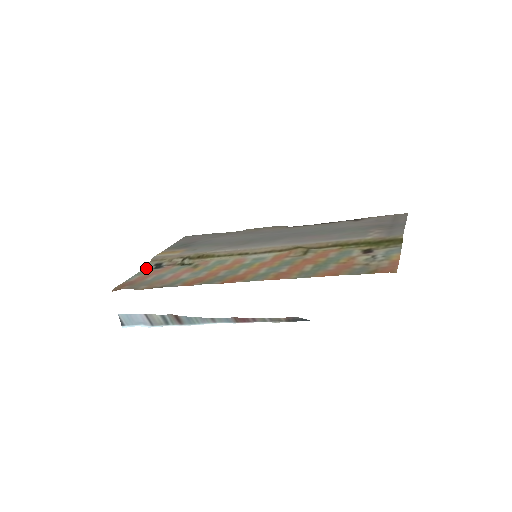
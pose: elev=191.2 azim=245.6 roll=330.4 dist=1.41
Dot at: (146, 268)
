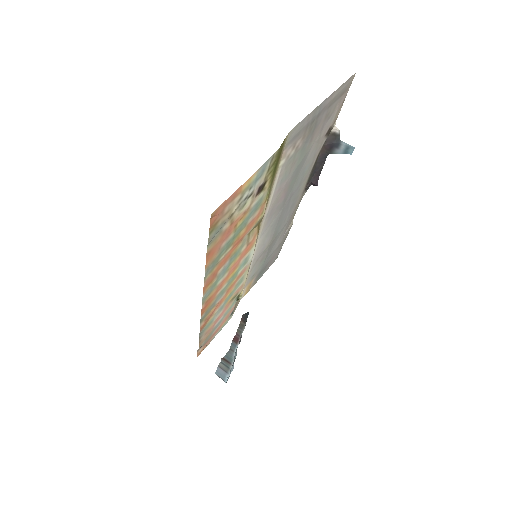
Dot at: (231, 317)
